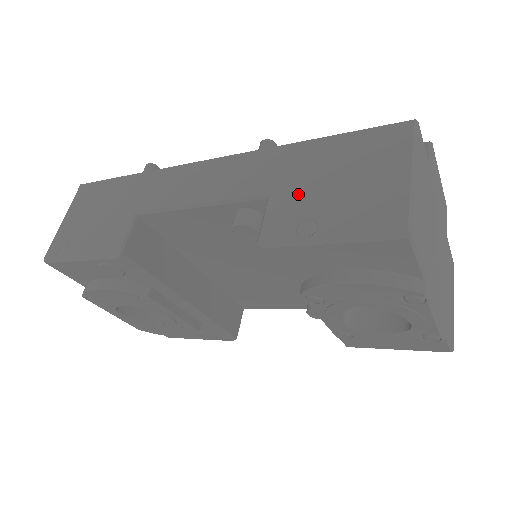
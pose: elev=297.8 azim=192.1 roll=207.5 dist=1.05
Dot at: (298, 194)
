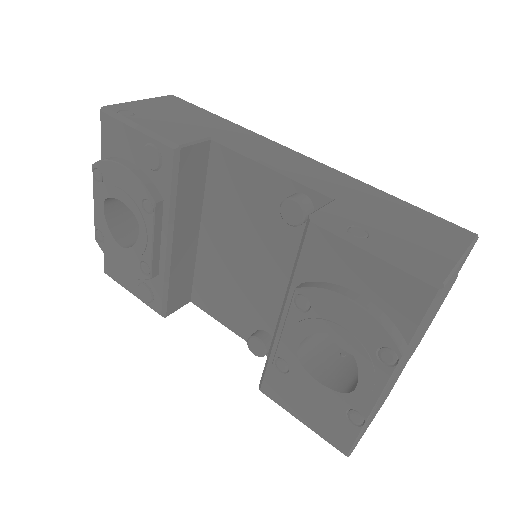
Dot at: (362, 212)
